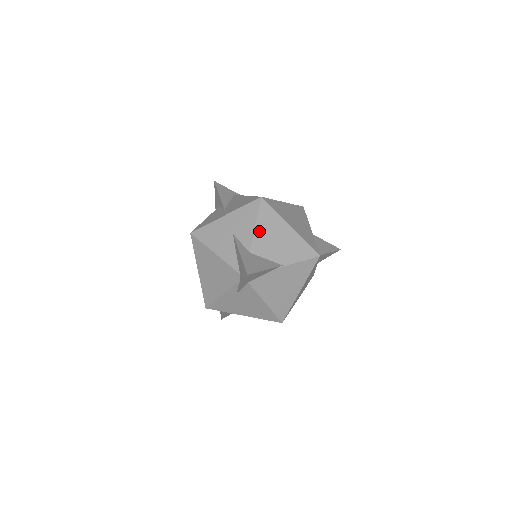
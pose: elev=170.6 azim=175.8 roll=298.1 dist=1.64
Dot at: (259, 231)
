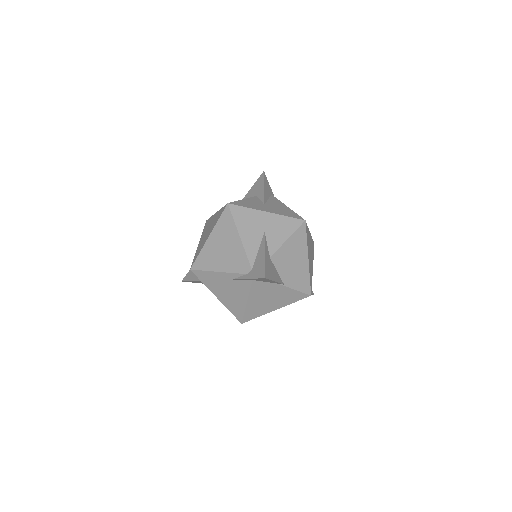
Dot at: (287, 246)
